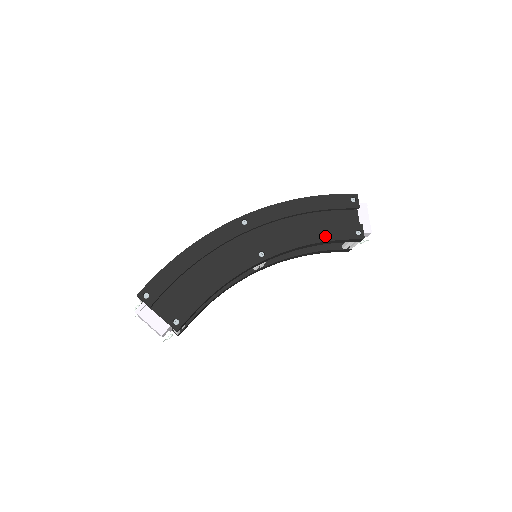
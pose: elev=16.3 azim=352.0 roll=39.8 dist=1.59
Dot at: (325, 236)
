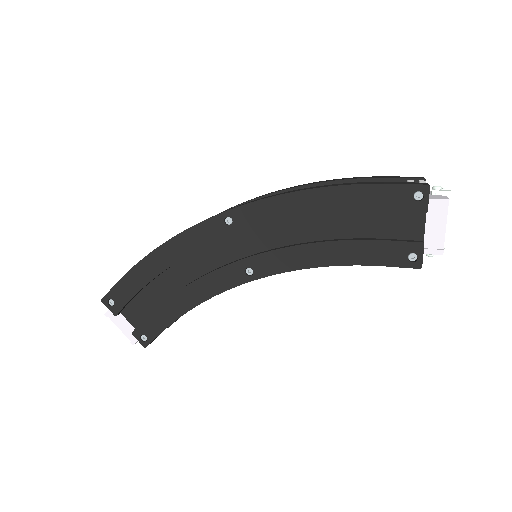
Dot at: (351, 256)
